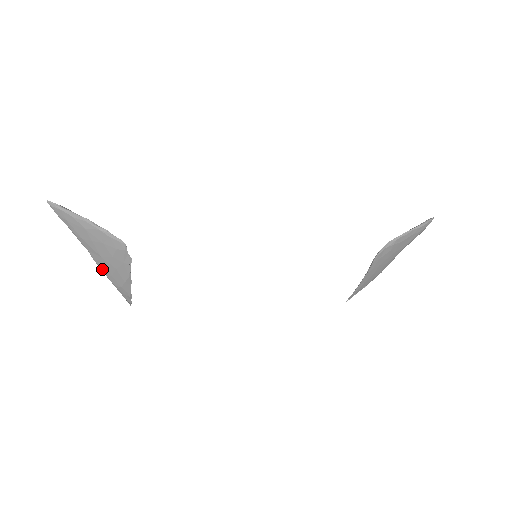
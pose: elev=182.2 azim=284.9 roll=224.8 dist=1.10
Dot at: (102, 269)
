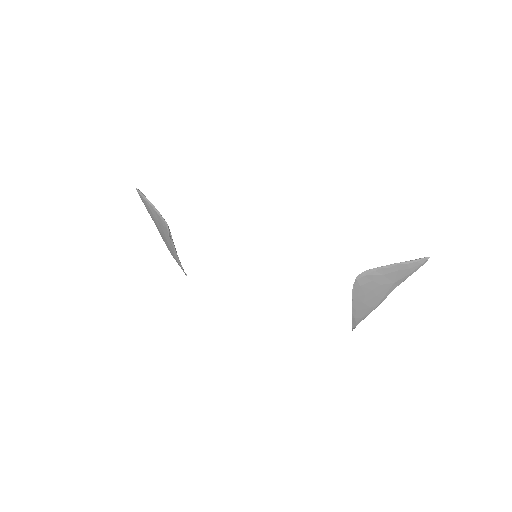
Dot at: (164, 241)
